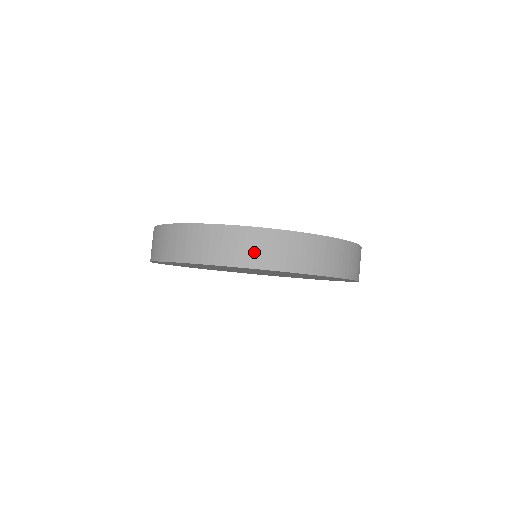
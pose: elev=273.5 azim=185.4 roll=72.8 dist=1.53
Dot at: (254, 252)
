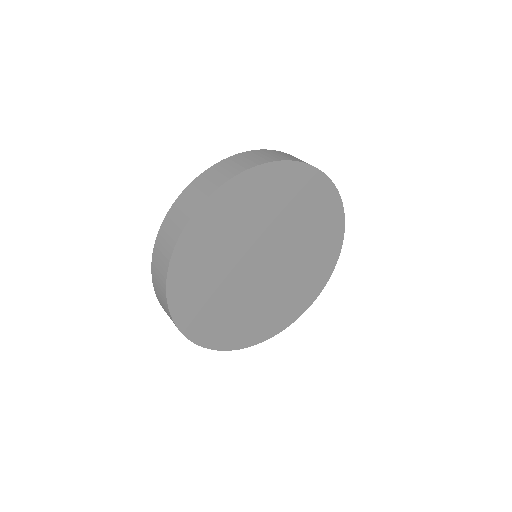
Dot at: (241, 164)
